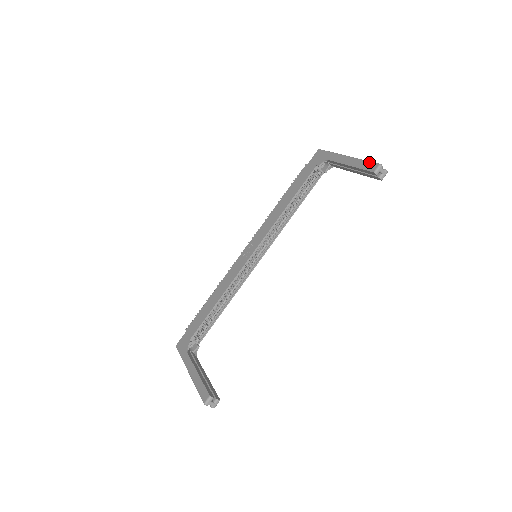
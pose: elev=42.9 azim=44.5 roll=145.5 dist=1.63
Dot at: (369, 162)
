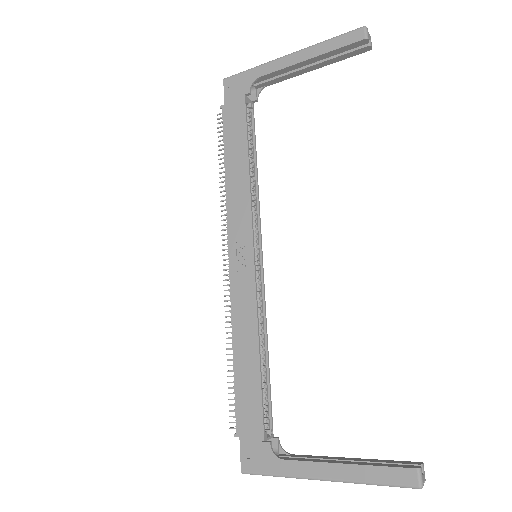
Dot at: (342, 35)
